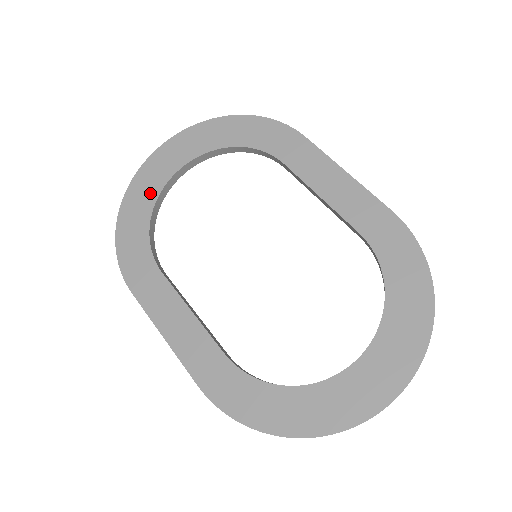
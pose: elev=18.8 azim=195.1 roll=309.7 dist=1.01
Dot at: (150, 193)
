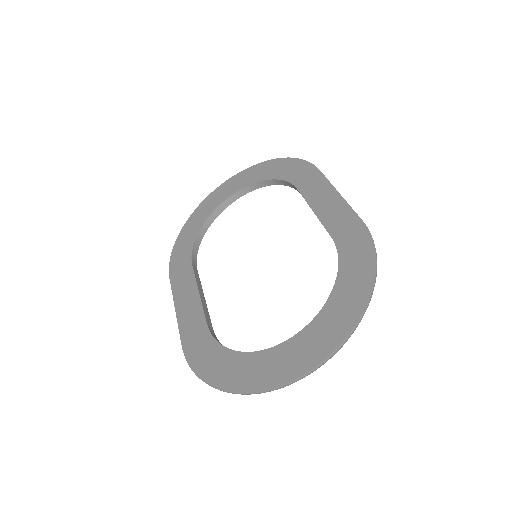
Dot at: (206, 212)
